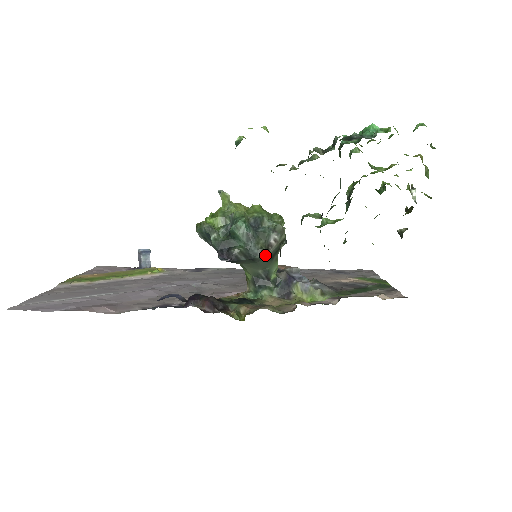
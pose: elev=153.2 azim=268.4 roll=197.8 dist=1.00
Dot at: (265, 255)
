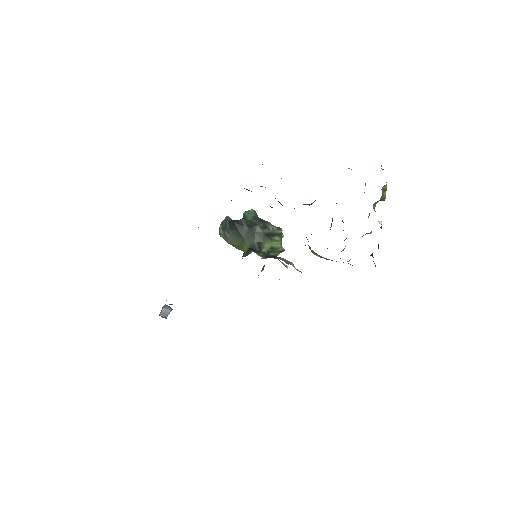
Dot at: (262, 228)
